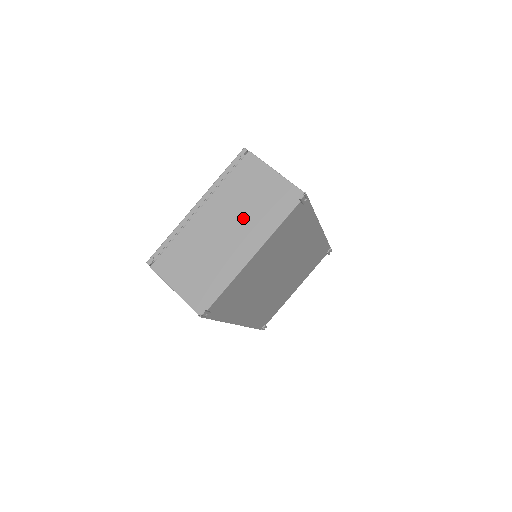
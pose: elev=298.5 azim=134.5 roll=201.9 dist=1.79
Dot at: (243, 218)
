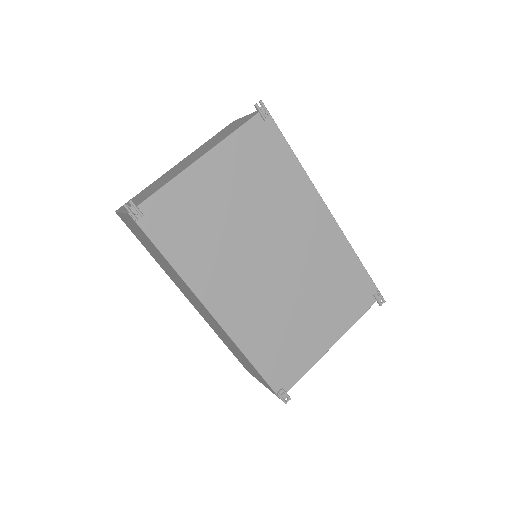
Dot at: (206, 147)
